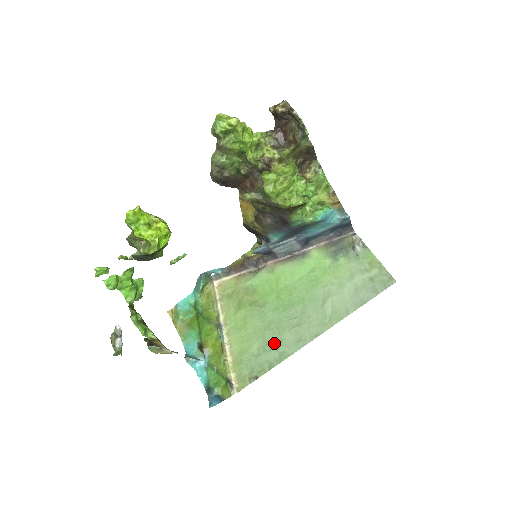
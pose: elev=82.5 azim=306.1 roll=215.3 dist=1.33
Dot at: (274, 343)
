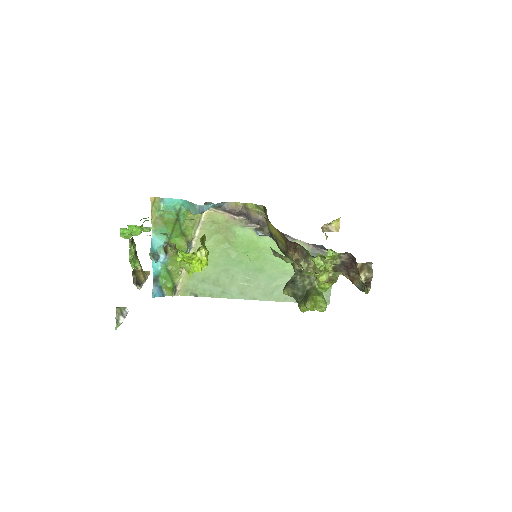
Dot at: (223, 284)
